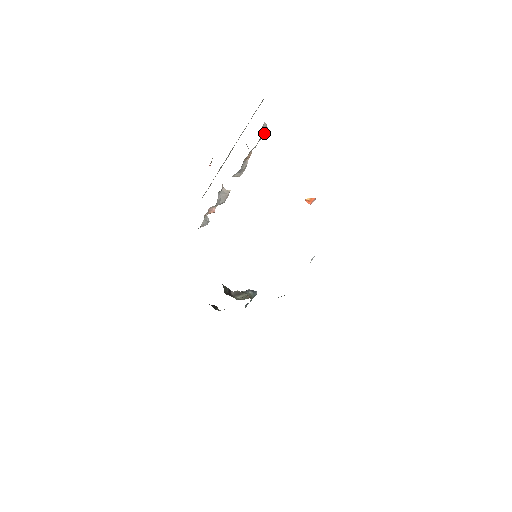
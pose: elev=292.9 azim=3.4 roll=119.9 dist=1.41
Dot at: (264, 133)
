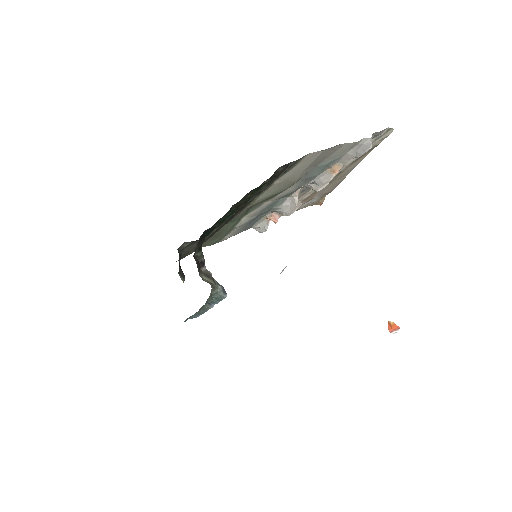
Dot at: (364, 151)
